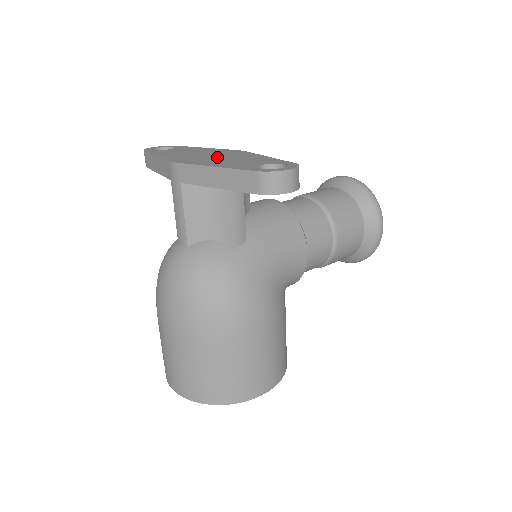
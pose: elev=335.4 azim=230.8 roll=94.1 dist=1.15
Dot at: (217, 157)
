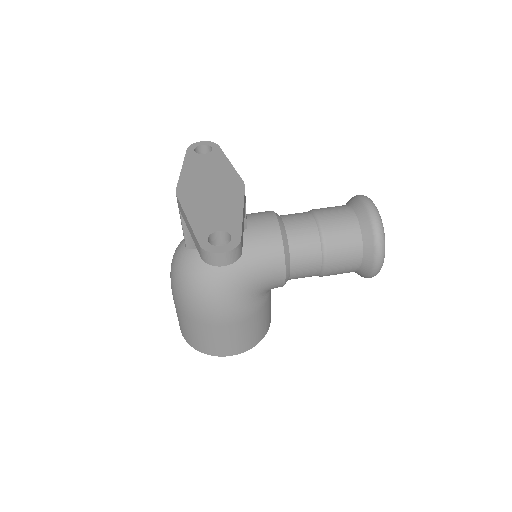
Dot at: (211, 195)
